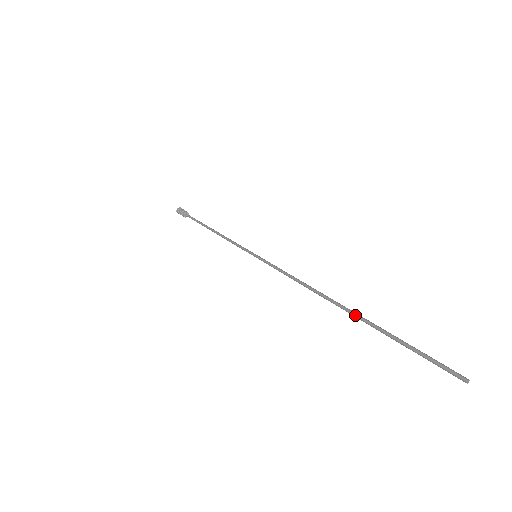
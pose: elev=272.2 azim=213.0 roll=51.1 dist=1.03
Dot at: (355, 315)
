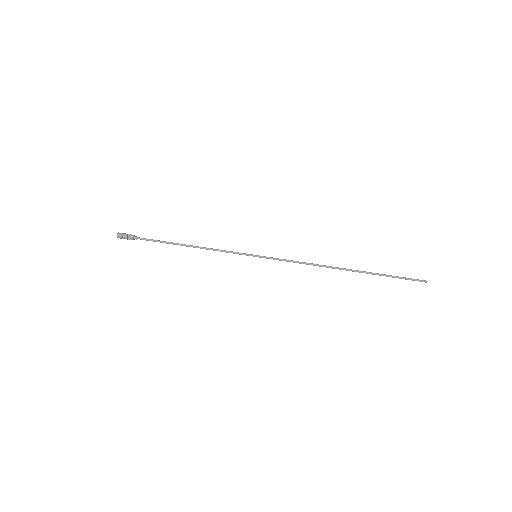
Dot at: (359, 272)
